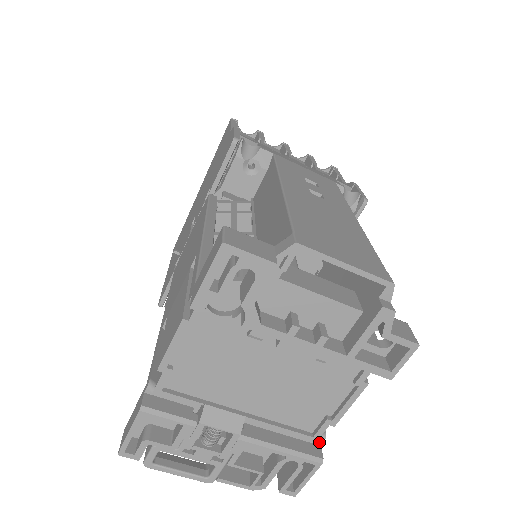
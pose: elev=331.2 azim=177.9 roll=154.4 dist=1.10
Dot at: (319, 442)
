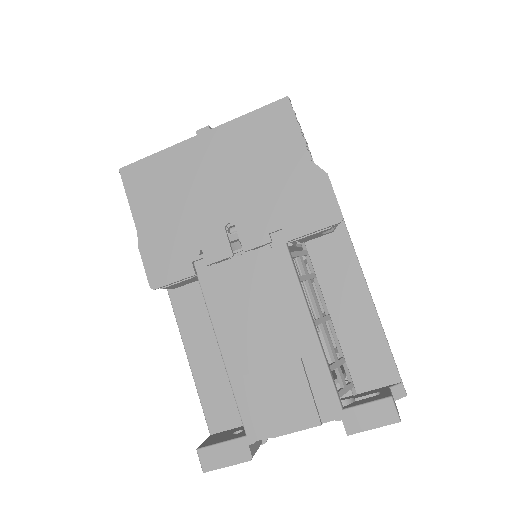
Dot at: occluded
